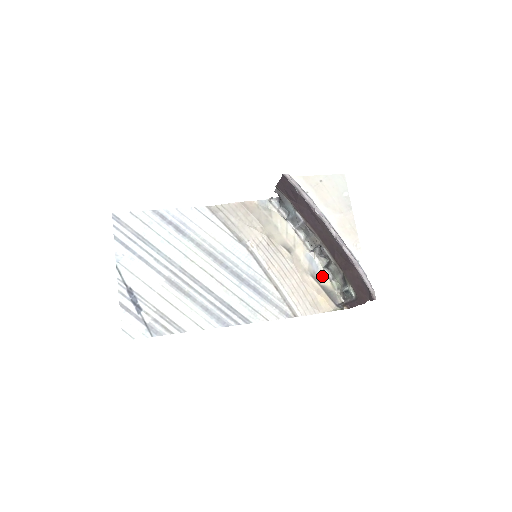
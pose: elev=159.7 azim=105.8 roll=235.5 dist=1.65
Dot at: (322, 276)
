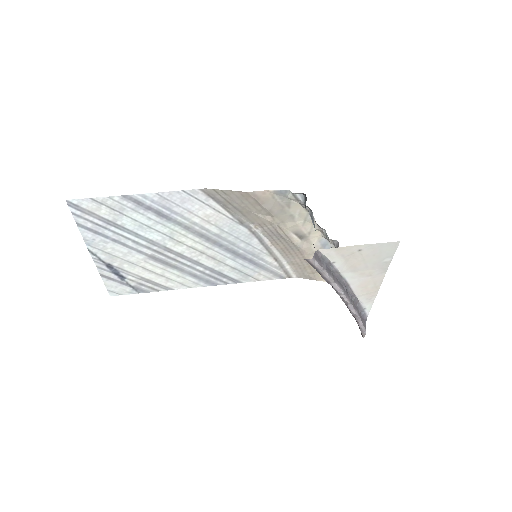
Dot at: occluded
